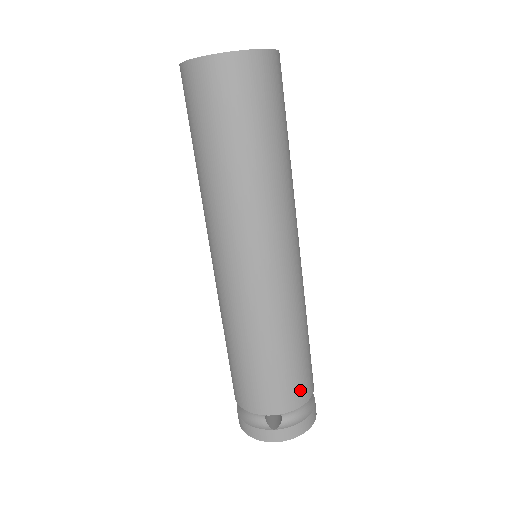
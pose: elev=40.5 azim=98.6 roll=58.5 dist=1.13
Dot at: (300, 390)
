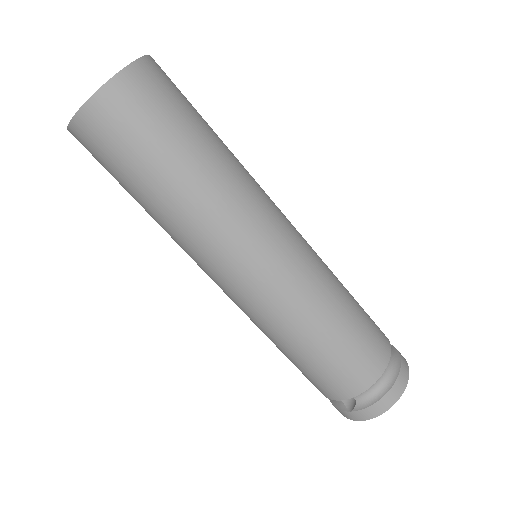
Dot at: (357, 375)
